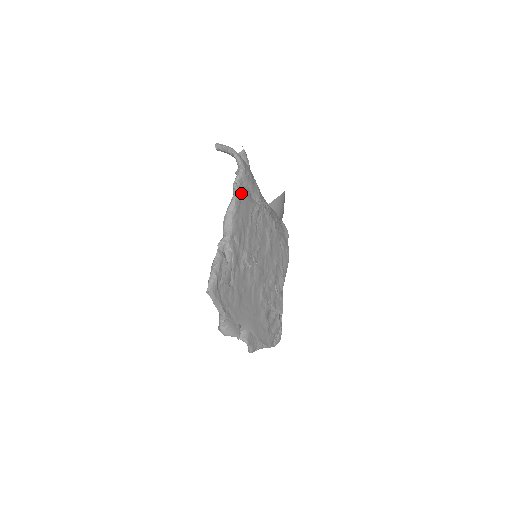
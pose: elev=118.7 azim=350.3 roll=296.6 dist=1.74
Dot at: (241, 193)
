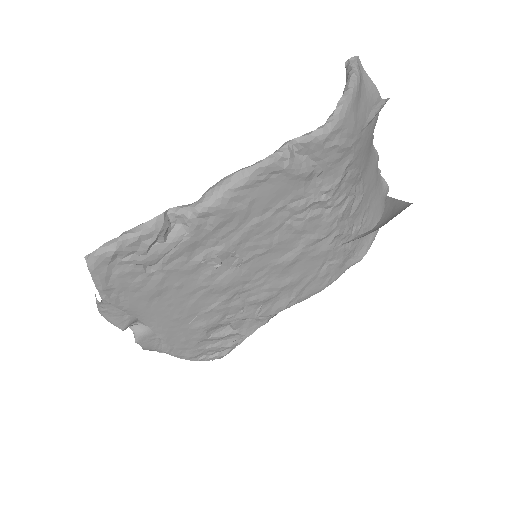
Dot at: (283, 165)
